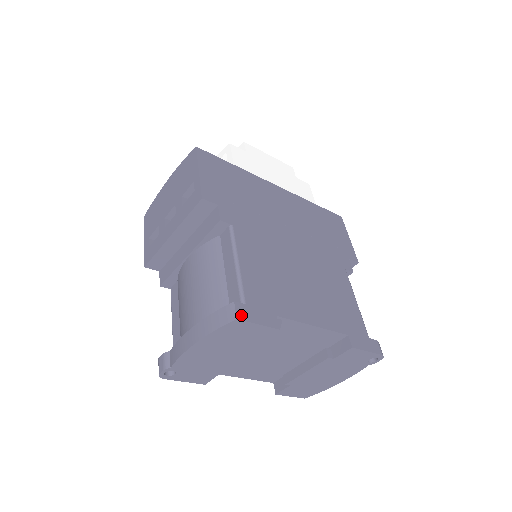
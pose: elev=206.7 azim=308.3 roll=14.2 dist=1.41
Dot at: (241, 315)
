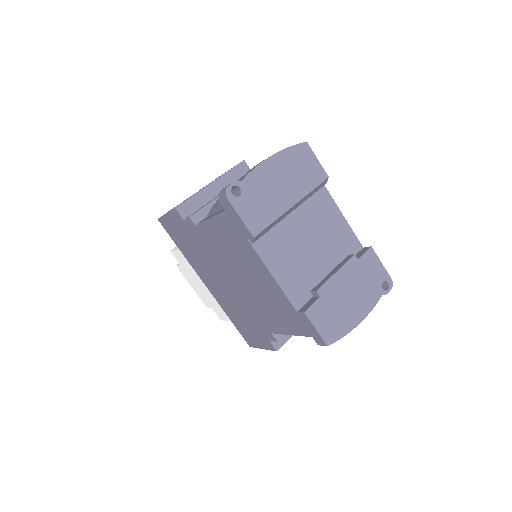
Dot at: (307, 147)
